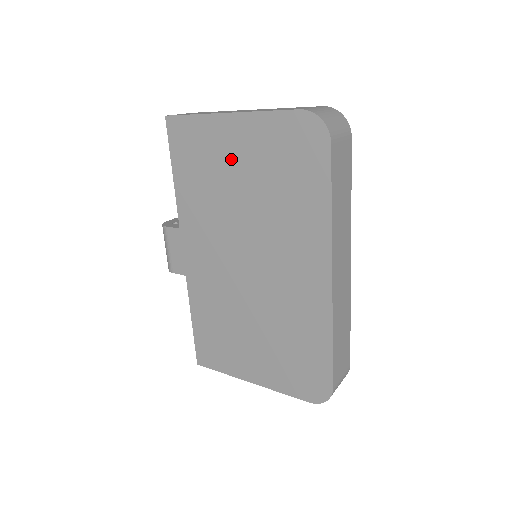
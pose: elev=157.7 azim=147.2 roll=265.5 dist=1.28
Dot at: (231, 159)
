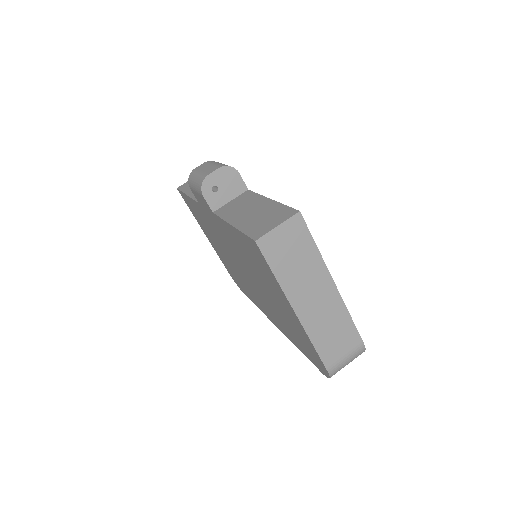
Dot at: (275, 295)
